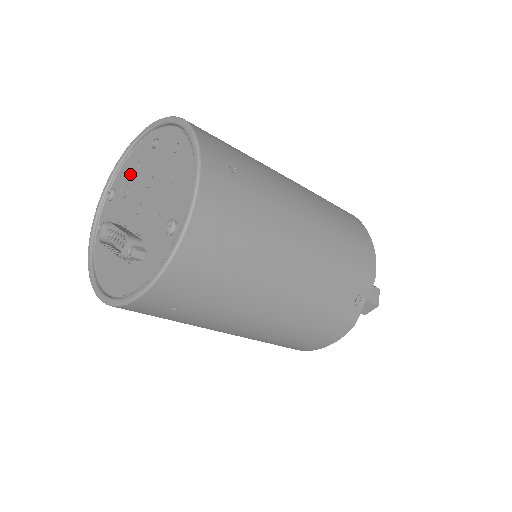
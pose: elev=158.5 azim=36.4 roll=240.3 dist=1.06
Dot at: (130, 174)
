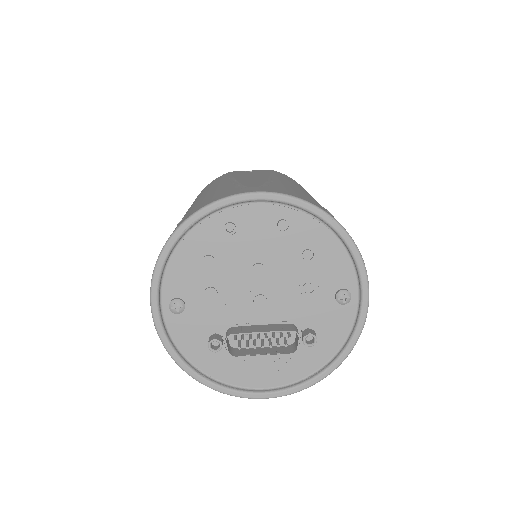
Dot at: (200, 273)
